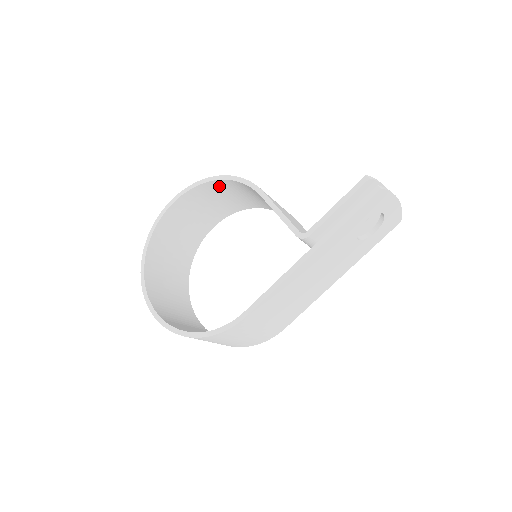
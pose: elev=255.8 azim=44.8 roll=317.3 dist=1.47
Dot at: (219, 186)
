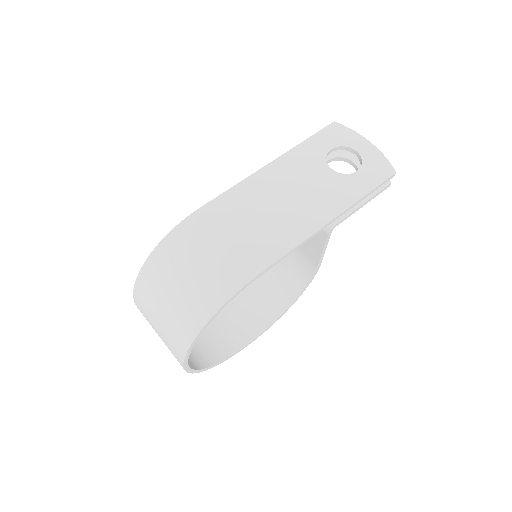
Dot at: occluded
